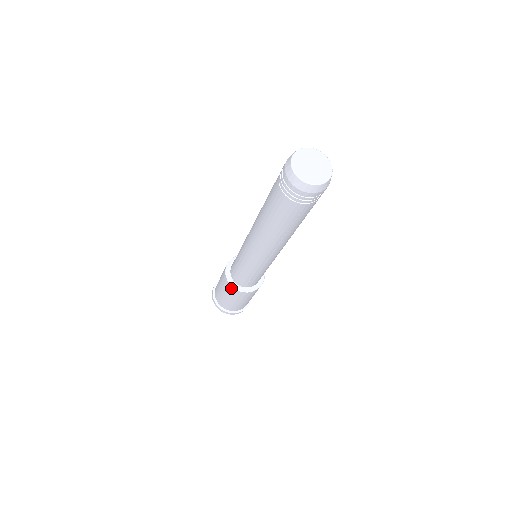
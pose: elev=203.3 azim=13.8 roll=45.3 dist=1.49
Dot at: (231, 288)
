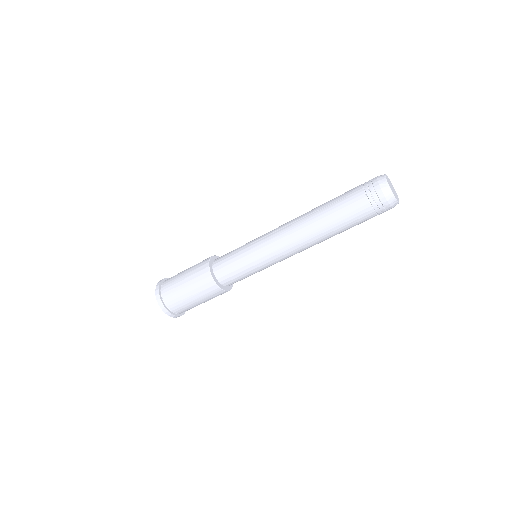
Dot at: (218, 291)
